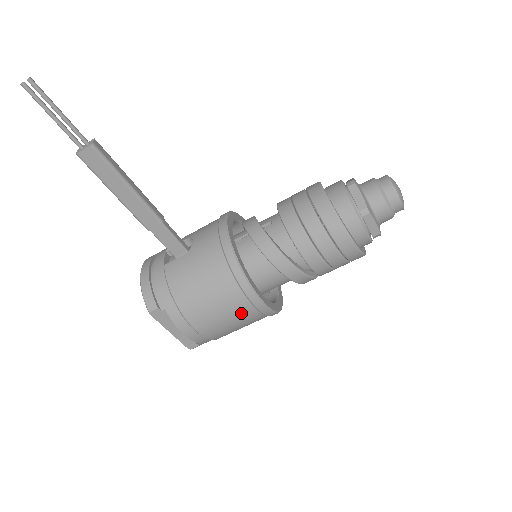
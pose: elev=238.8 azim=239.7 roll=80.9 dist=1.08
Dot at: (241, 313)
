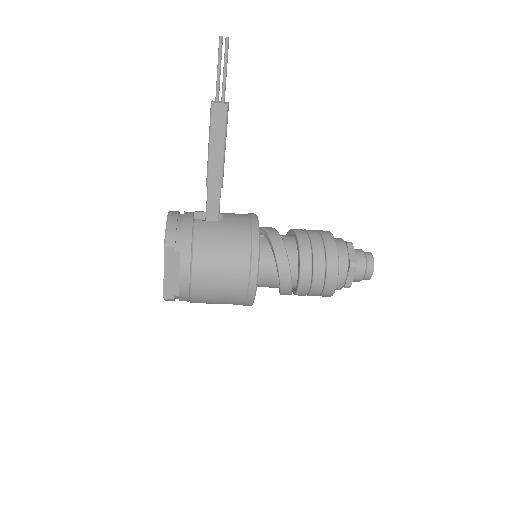
Dot at: (235, 287)
